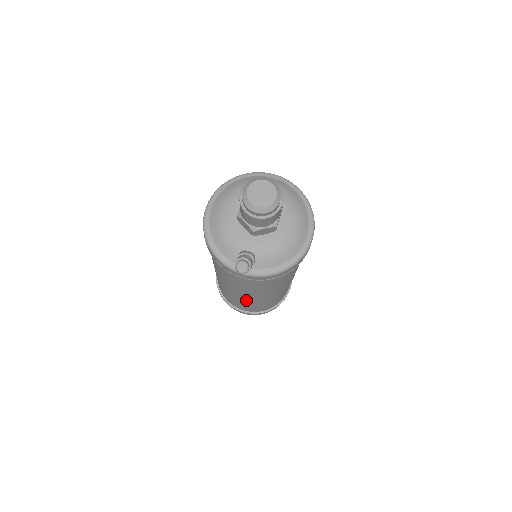
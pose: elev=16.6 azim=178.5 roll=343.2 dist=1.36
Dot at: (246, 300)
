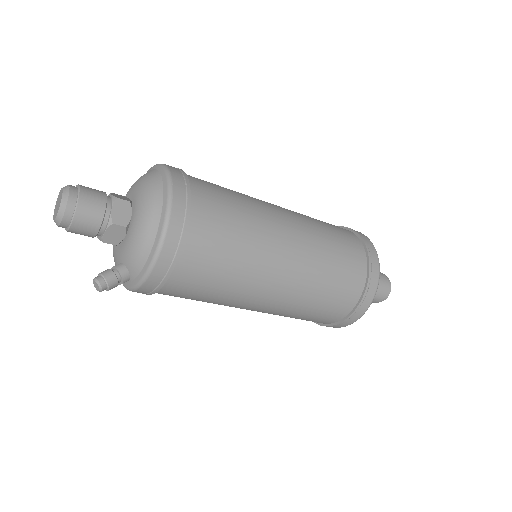
Dot at: (272, 312)
